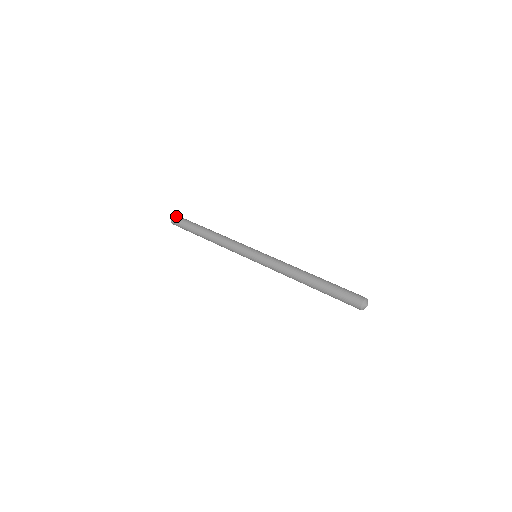
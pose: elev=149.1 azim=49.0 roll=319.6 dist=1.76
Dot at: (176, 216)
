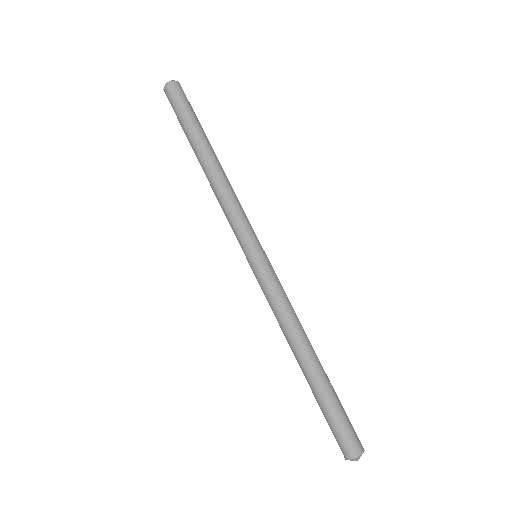
Dot at: (179, 85)
